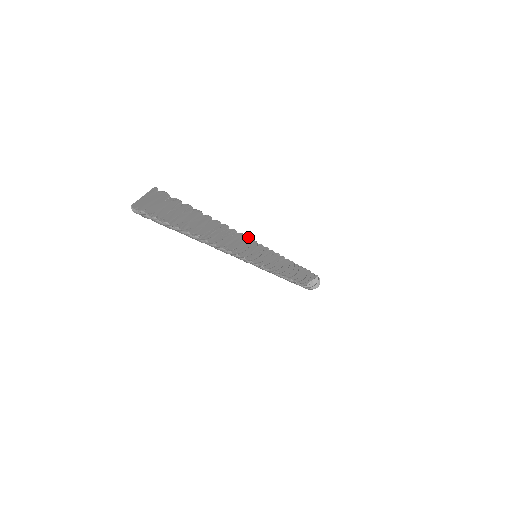
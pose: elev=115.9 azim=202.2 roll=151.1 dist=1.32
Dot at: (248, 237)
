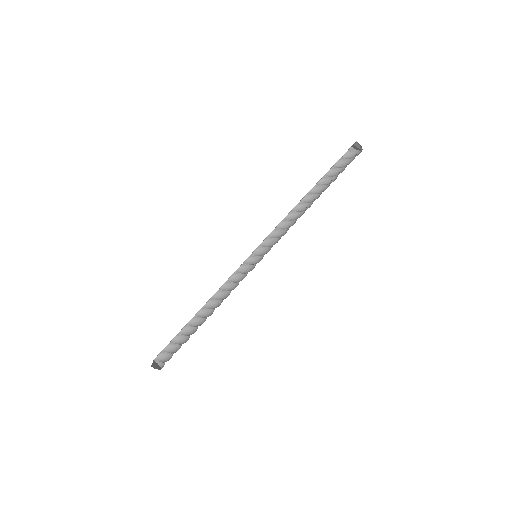
Dot at: occluded
